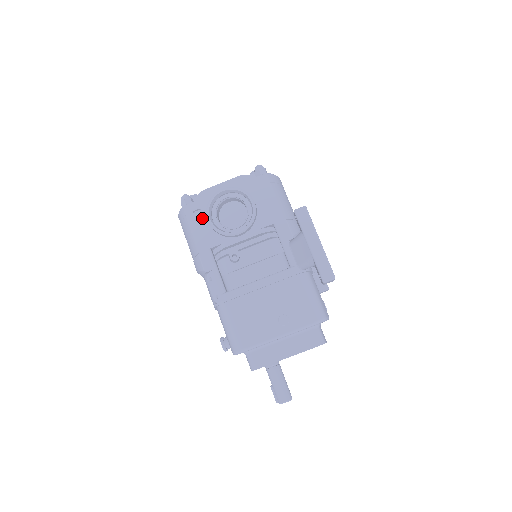
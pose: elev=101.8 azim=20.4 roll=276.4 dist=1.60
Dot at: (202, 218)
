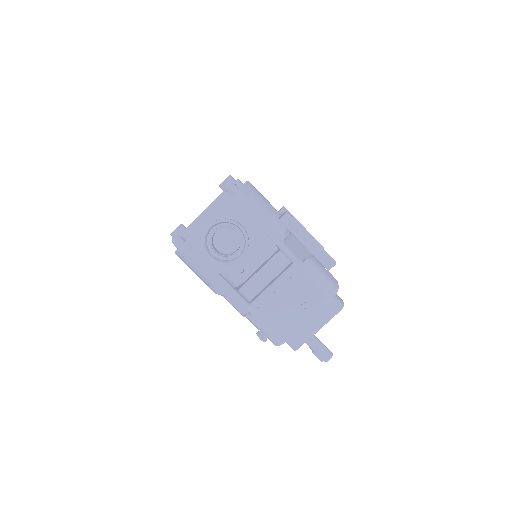
Dot at: (200, 252)
